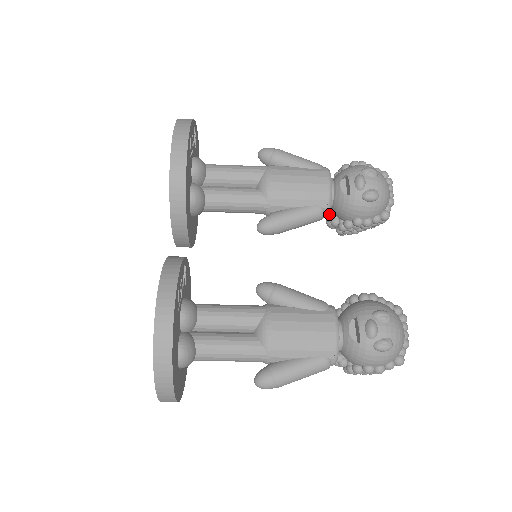
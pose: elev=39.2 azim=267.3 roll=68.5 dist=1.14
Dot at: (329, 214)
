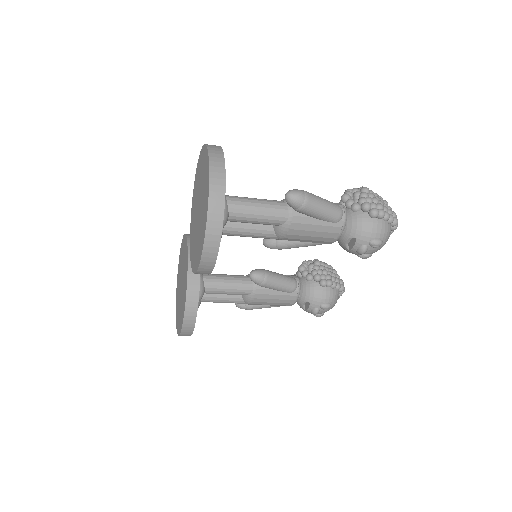
Dot at: occluded
